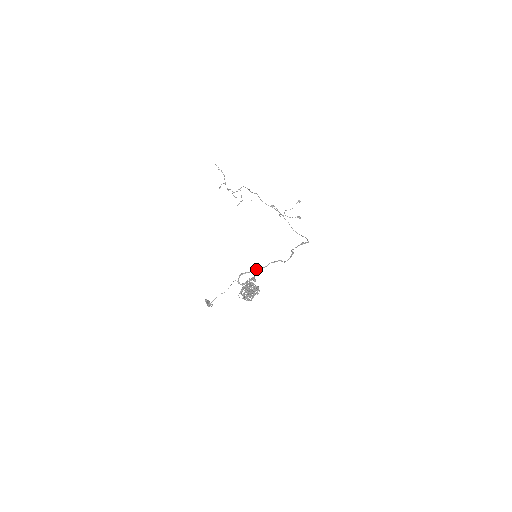
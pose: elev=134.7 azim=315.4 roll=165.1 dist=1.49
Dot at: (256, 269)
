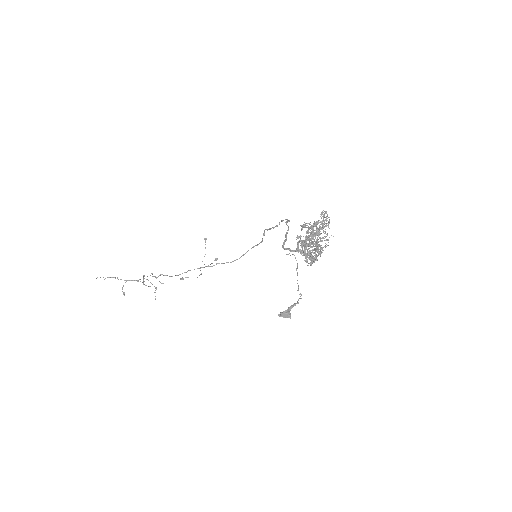
Dot at: (285, 235)
